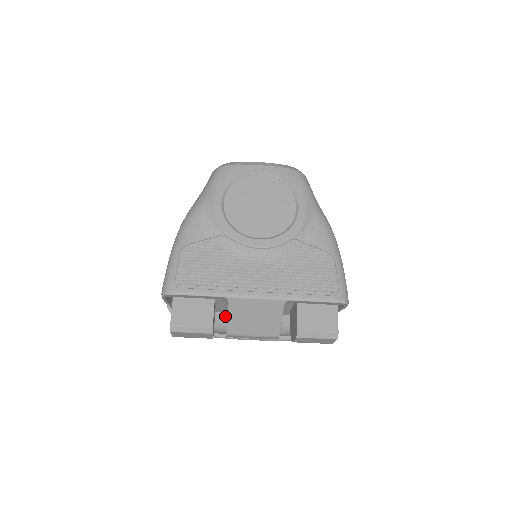
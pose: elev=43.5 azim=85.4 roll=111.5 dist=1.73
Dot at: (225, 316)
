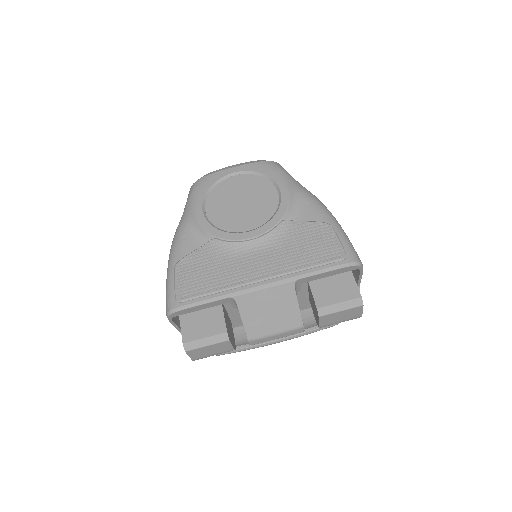
Dot at: occluded
